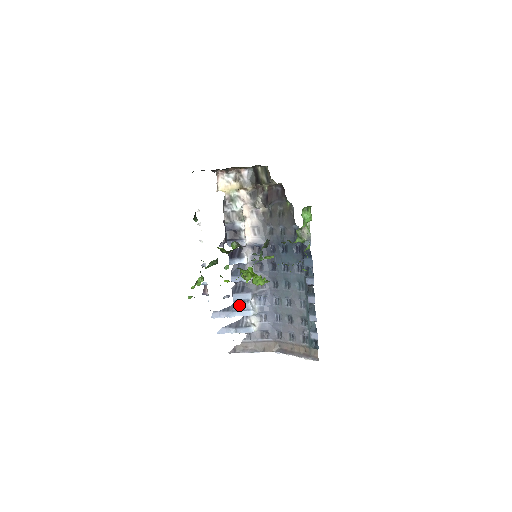
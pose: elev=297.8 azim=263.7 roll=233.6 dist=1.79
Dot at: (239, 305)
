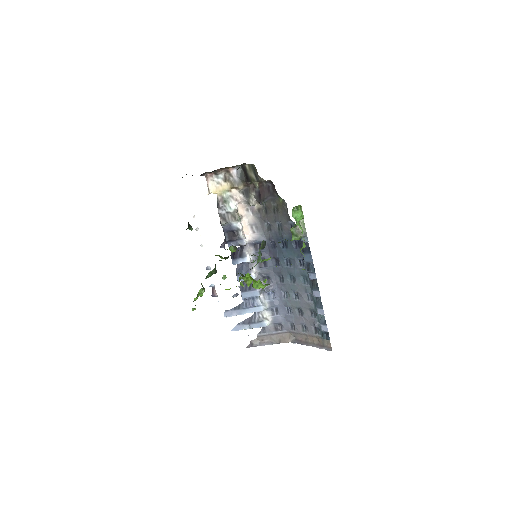
Dot at: (249, 302)
